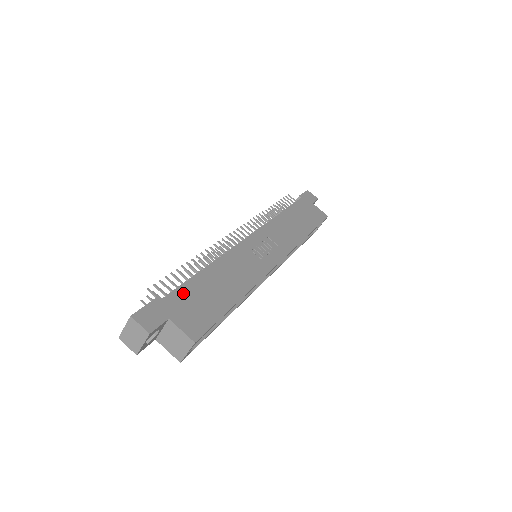
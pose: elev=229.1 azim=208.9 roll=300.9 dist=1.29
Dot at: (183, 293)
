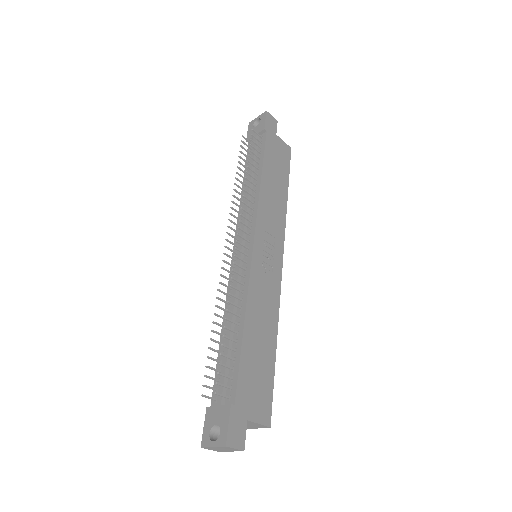
Dot at: (243, 379)
